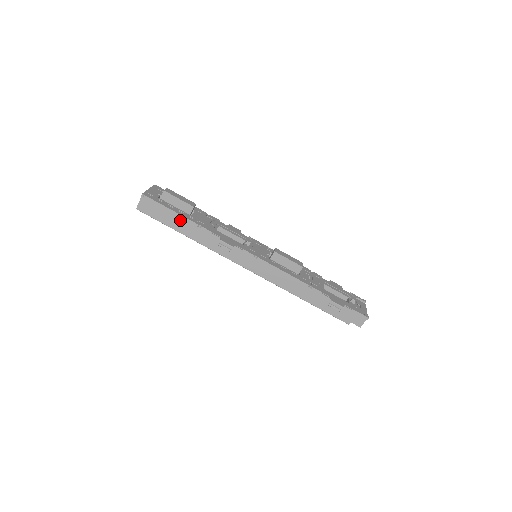
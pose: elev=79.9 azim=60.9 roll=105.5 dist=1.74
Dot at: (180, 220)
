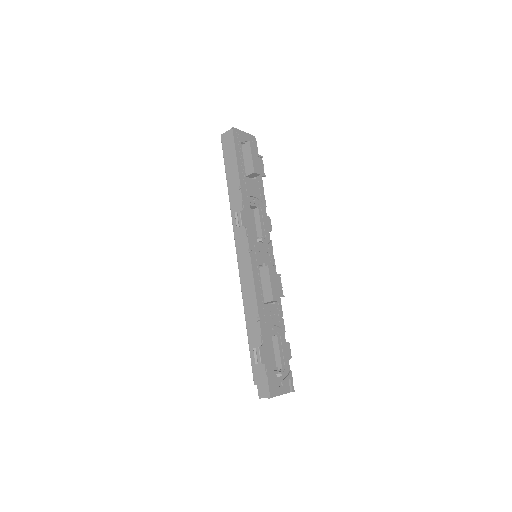
Dot at: (235, 171)
